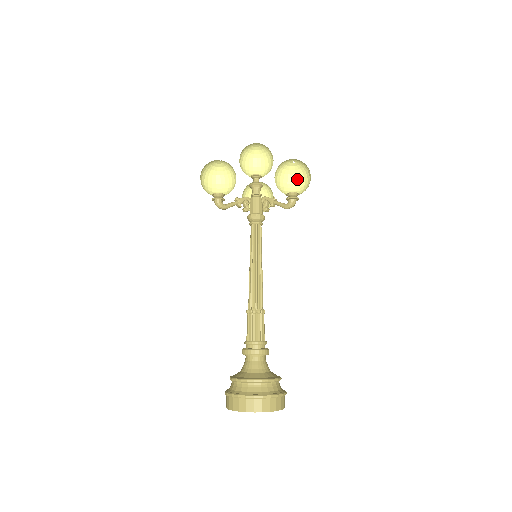
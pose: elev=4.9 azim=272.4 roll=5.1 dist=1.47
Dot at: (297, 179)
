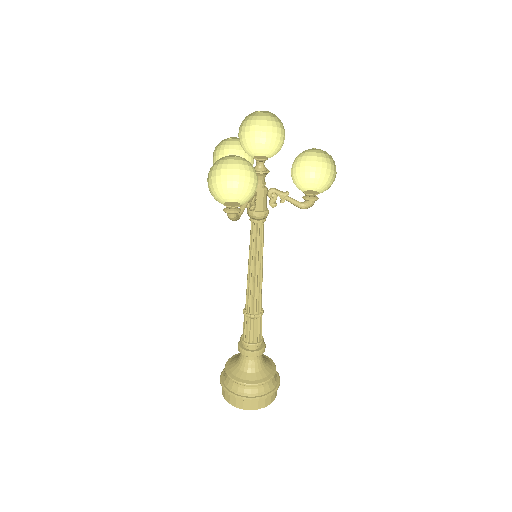
Dot at: (307, 161)
